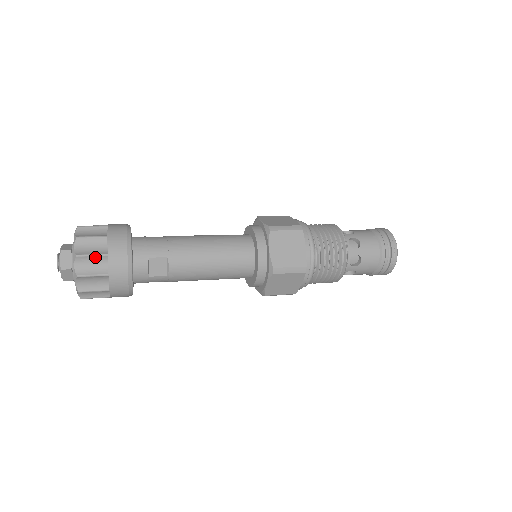
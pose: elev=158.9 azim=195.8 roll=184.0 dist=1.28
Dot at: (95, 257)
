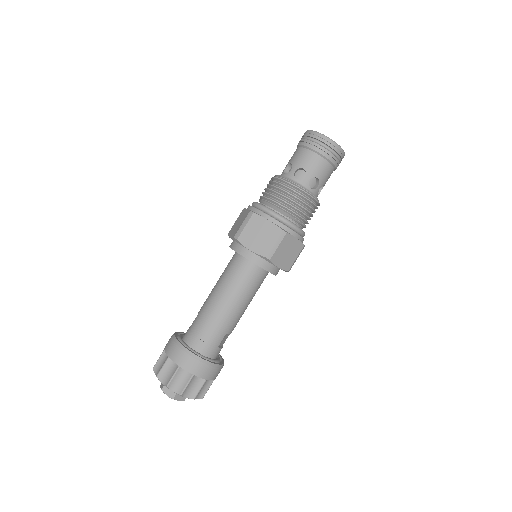
Dot at: (202, 387)
